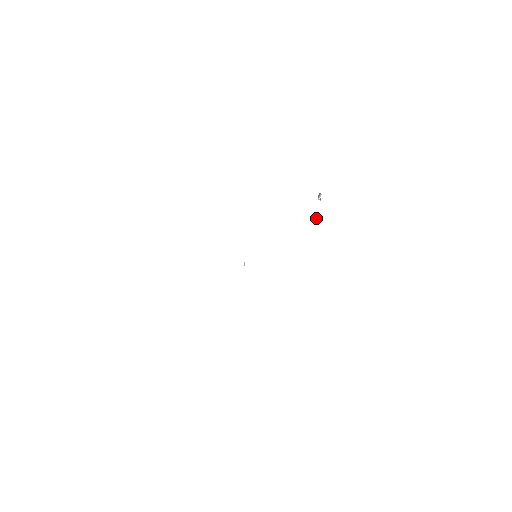
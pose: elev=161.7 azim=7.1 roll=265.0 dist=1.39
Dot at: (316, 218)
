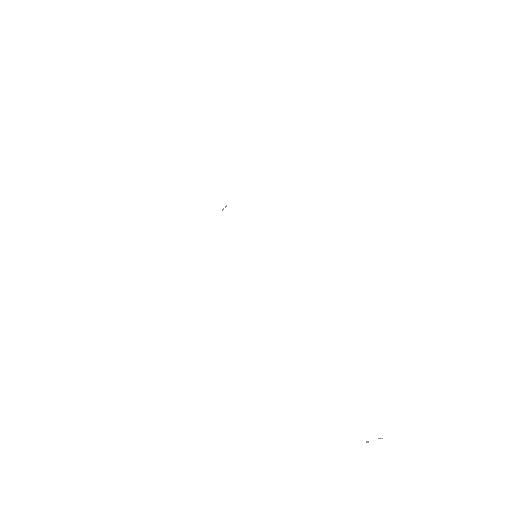
Dot at: (368, 441)
